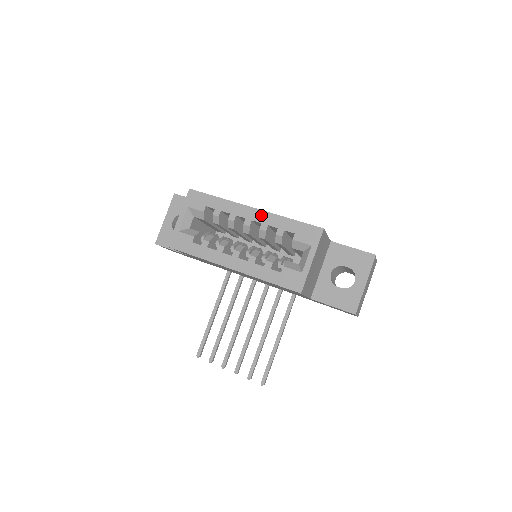
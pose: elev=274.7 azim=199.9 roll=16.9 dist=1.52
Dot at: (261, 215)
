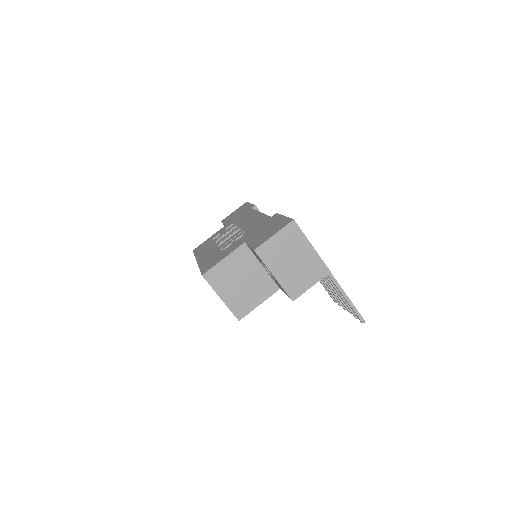
Dot at: occluded
